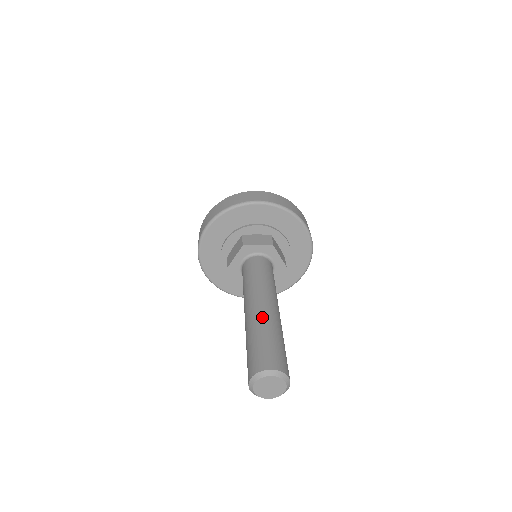
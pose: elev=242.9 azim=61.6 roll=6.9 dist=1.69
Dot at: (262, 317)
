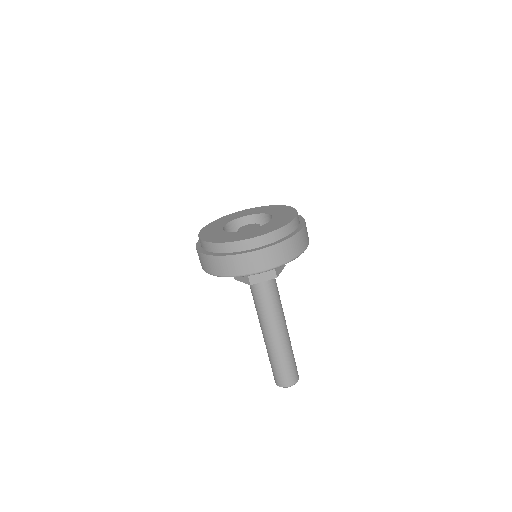
Dot at: (278, 349)
